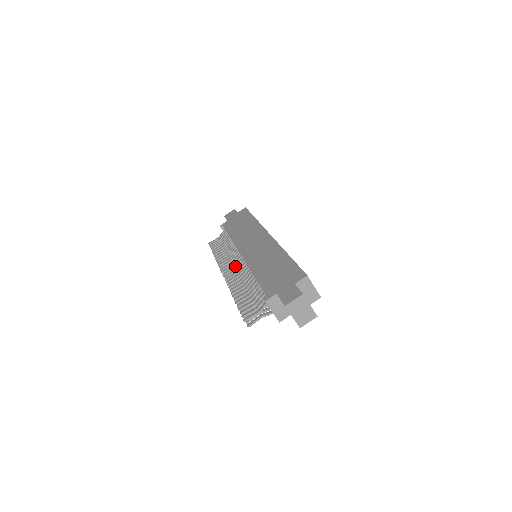
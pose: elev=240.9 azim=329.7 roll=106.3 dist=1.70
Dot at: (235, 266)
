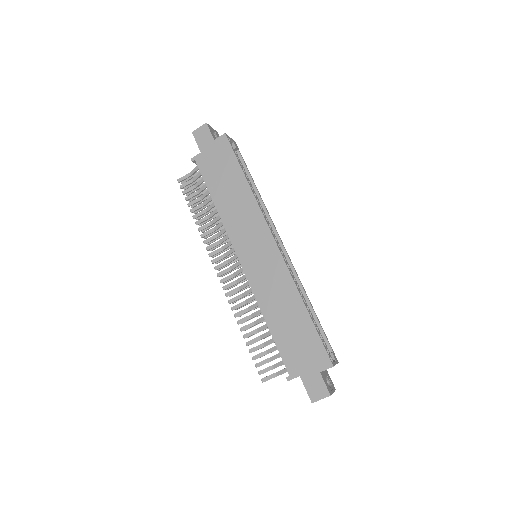
Dot at: (232, 268)
